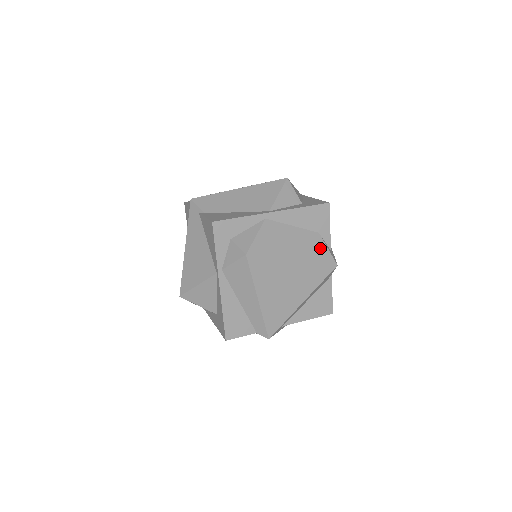
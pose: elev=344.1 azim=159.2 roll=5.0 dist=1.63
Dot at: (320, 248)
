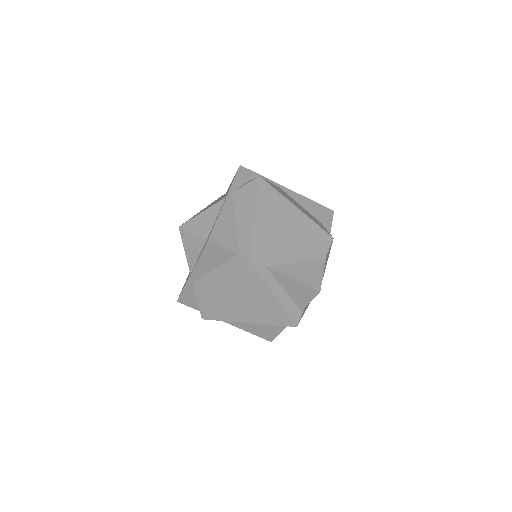
Dot at: (320, 224)
